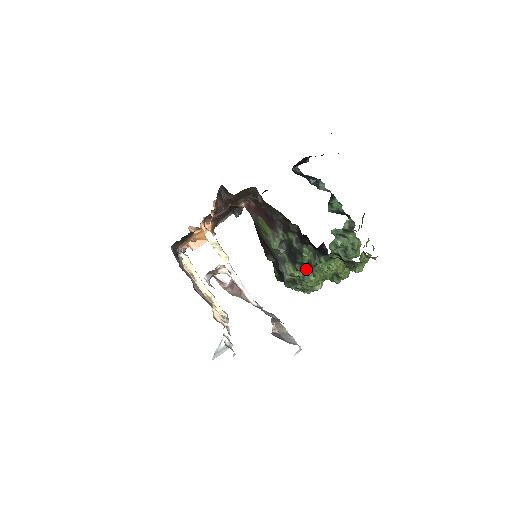
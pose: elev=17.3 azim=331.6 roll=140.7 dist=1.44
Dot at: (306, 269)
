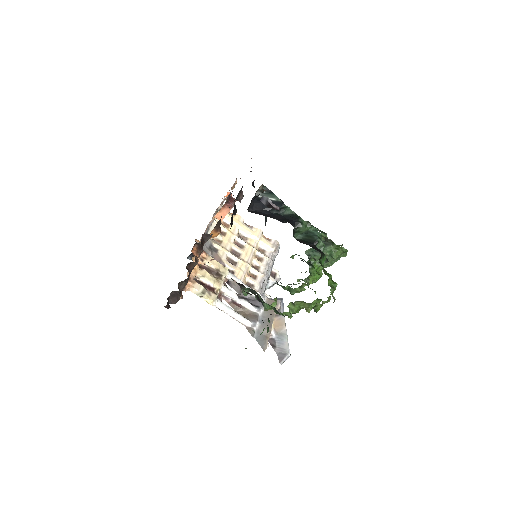
Dot at: occluded
